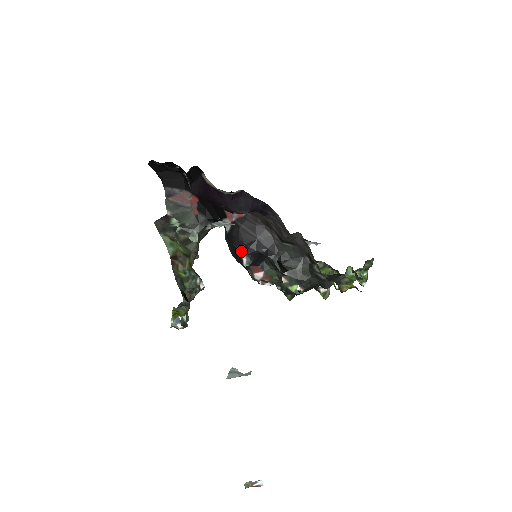
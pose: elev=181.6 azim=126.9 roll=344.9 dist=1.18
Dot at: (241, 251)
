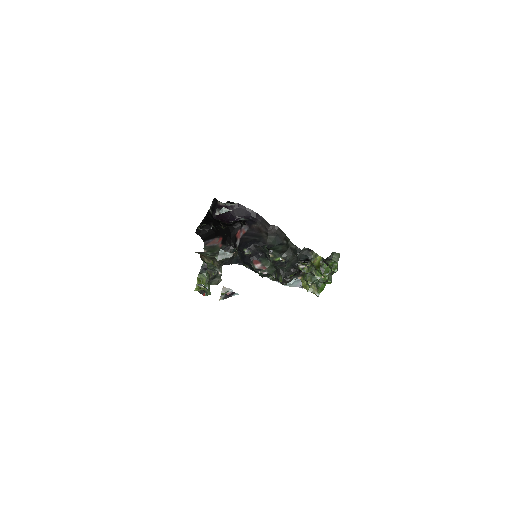
Dot at: (244, 248)
